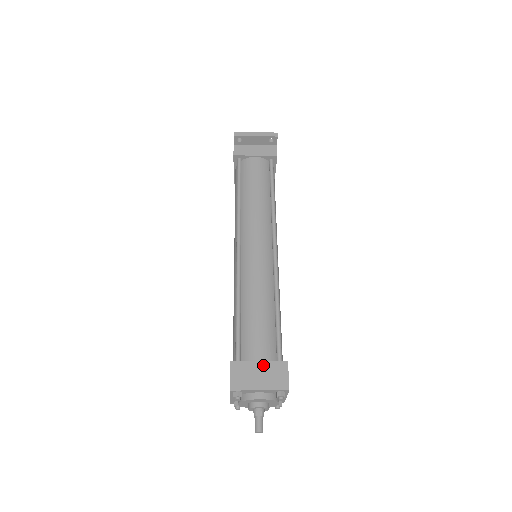
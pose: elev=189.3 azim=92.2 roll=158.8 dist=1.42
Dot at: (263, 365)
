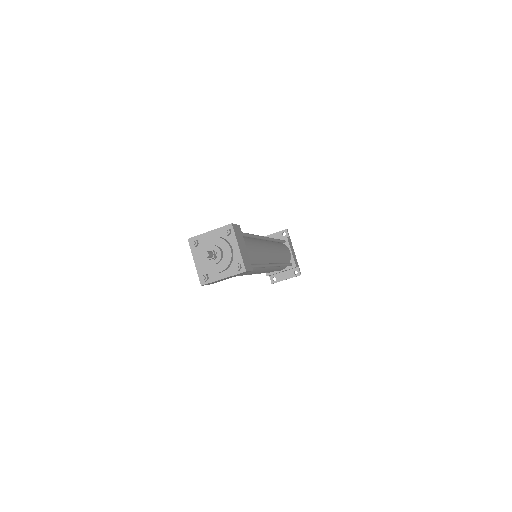
Dot at: occluded
